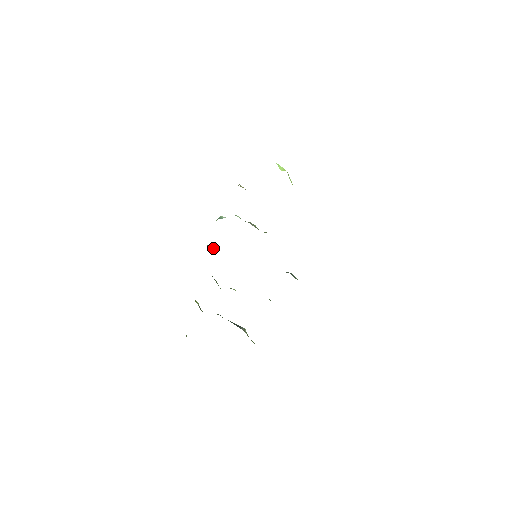
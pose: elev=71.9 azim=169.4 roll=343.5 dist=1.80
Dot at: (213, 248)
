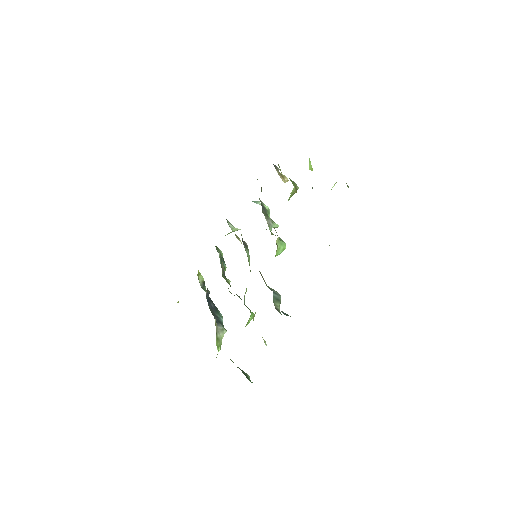
Dot at: (235, 229)
